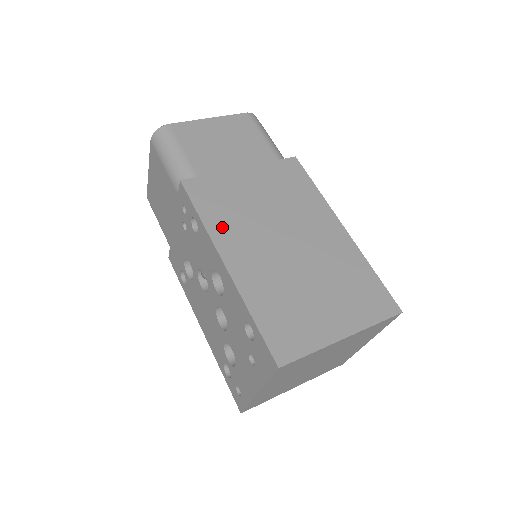
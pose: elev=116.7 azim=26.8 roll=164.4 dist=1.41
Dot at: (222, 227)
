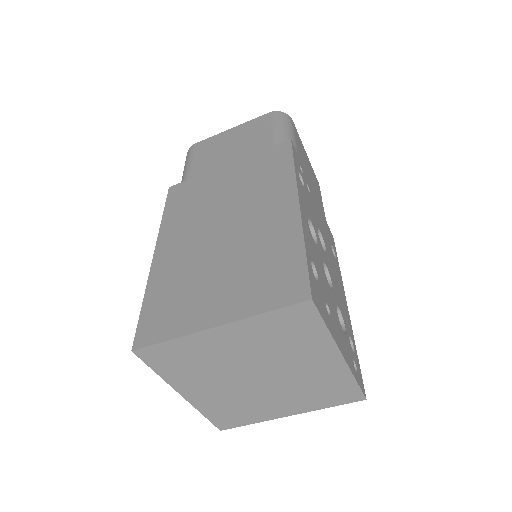
Dot at: (174, 221)
